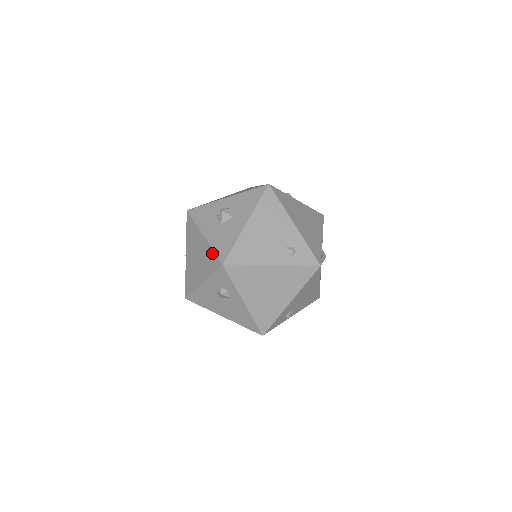
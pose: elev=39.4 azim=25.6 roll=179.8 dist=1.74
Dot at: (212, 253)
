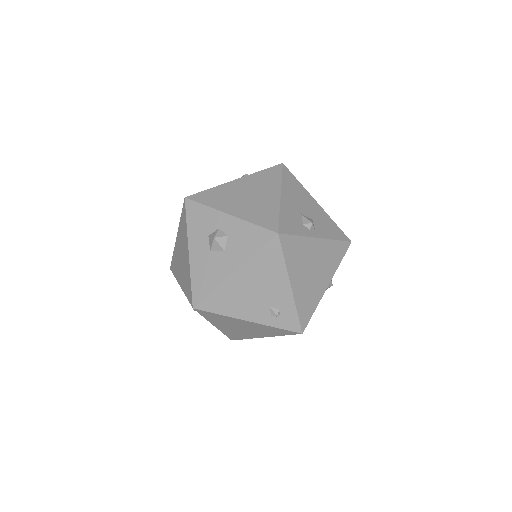
Dot at: (189, 282)
